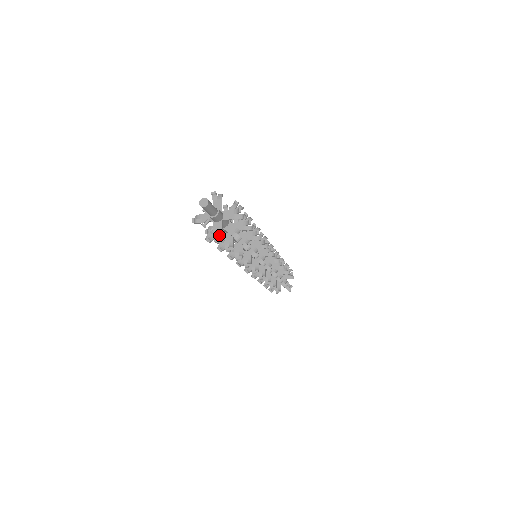
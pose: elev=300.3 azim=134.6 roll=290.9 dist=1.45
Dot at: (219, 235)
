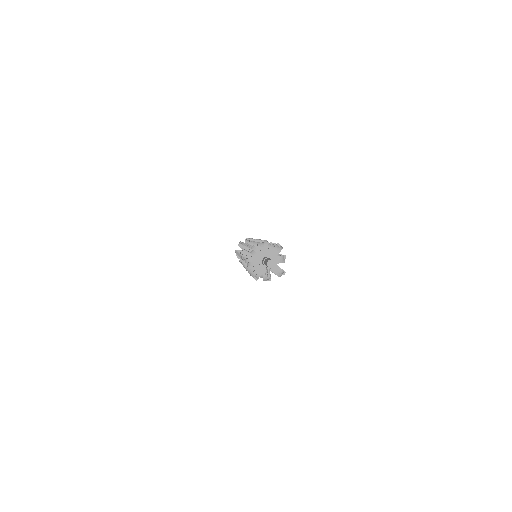
Dot at: (281, 271)
